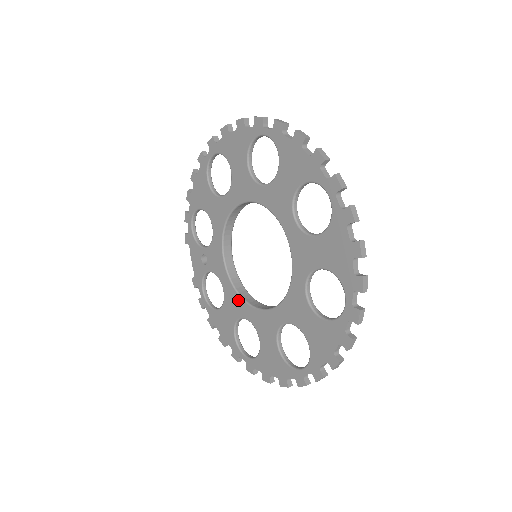
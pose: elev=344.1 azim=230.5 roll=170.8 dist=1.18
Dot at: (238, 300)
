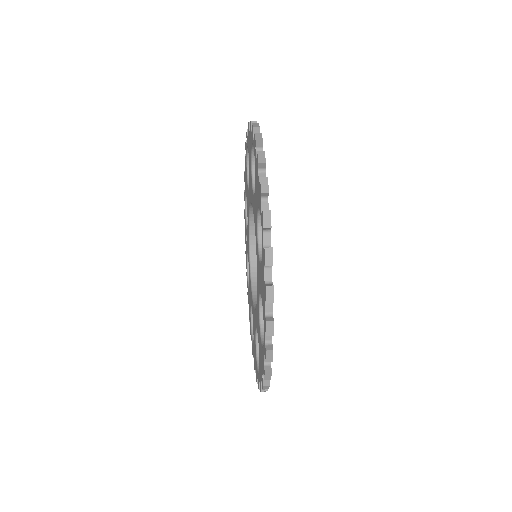
Dot at: (251, 288)
